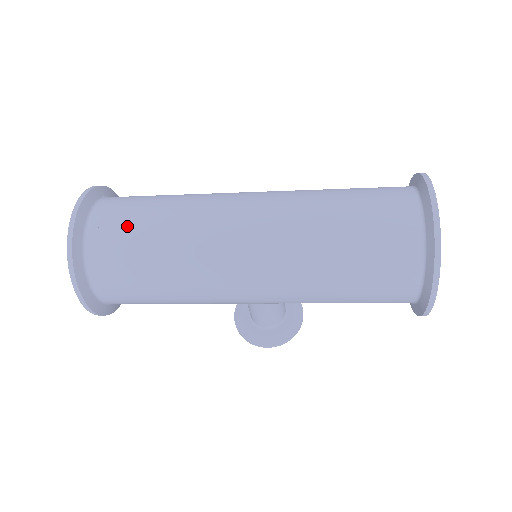
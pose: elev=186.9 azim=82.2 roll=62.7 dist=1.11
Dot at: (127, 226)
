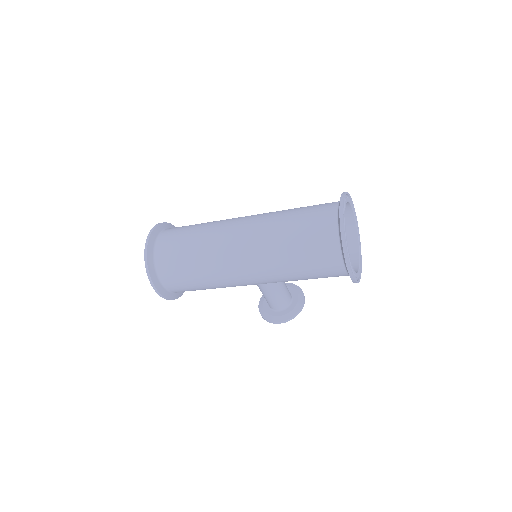
Dot at: (176, 241)
